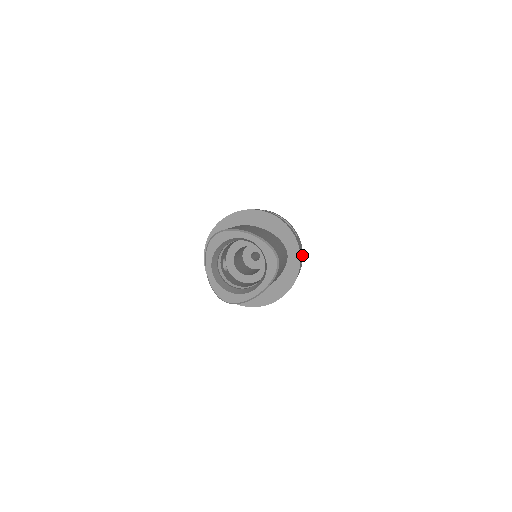
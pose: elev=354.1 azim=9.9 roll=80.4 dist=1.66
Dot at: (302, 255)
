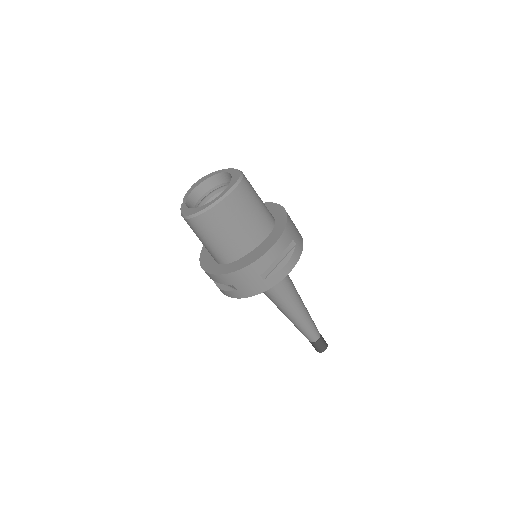
Dot at: (300, 243)
